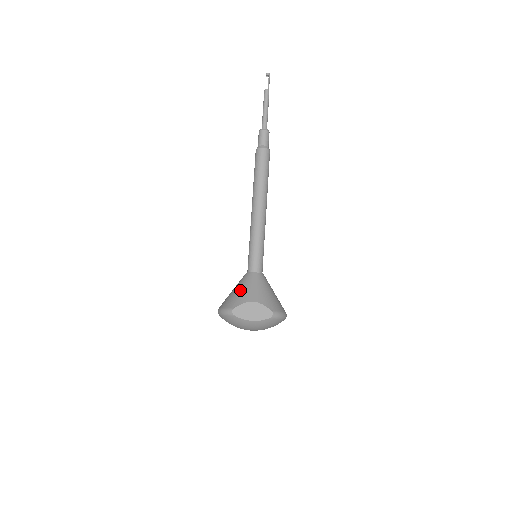
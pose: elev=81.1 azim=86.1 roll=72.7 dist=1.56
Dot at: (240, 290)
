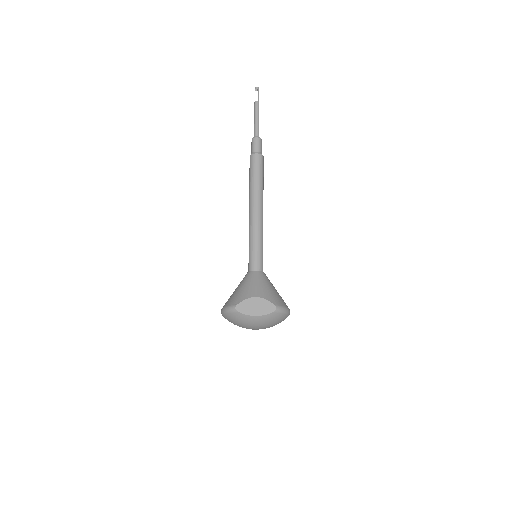
Dot at: (242, 288)
